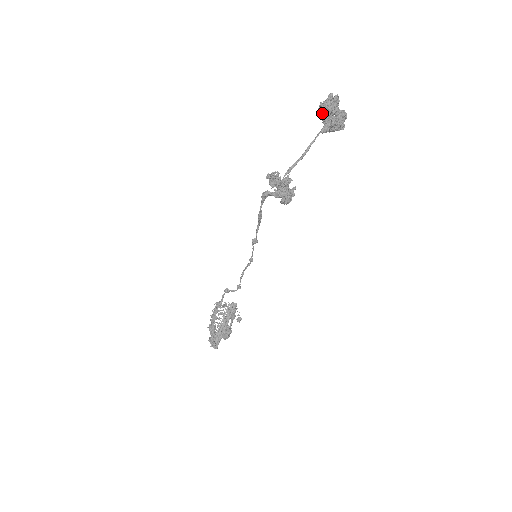
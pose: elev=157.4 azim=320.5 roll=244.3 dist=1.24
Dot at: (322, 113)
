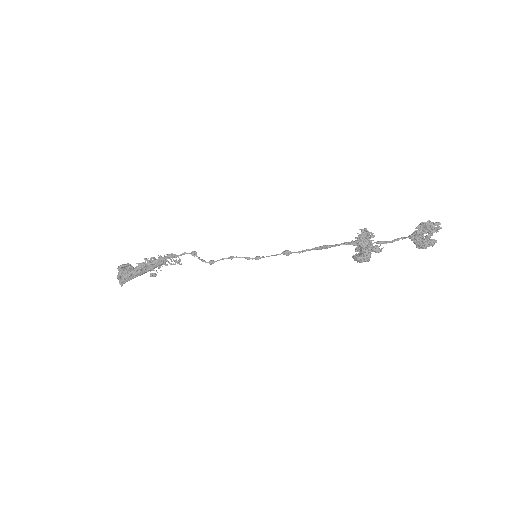
Dot at: (422, 227)
